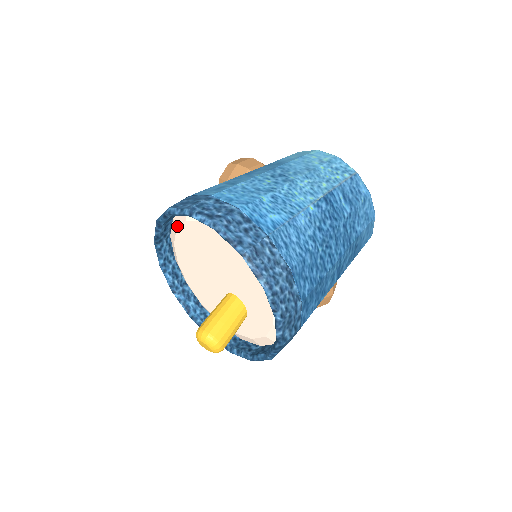
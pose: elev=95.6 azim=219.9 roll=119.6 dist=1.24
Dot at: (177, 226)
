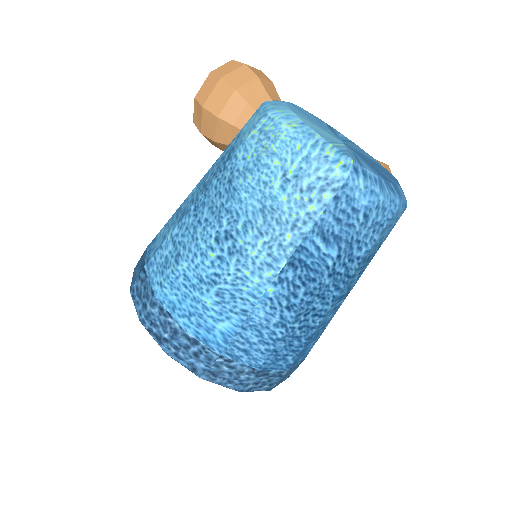
Dot at: occluded
